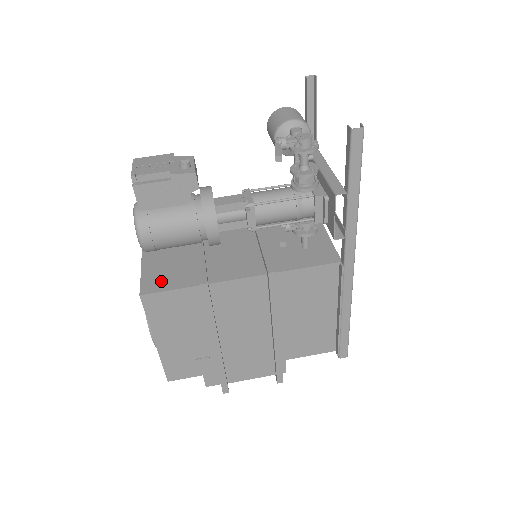
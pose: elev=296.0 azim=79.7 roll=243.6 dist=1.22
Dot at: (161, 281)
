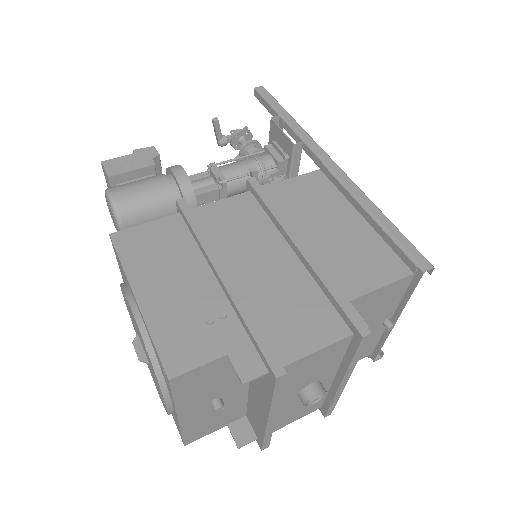
Dot at: occluded
